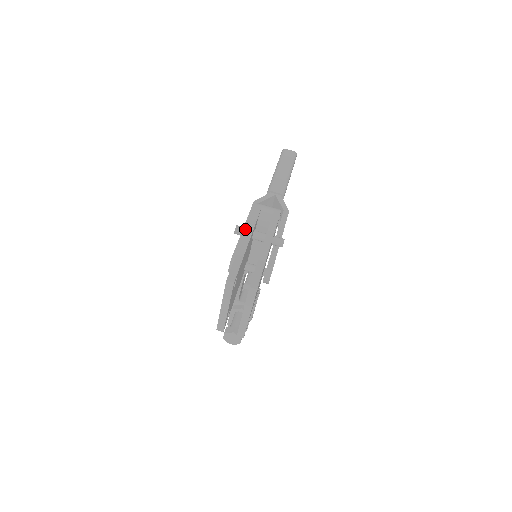
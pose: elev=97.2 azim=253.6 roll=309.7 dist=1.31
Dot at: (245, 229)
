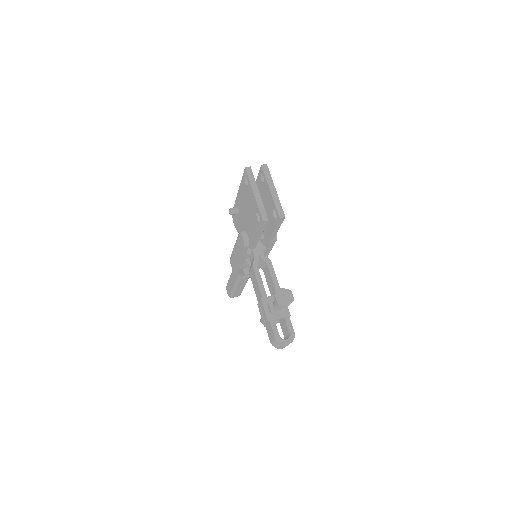
Dot at: (236, 207)
